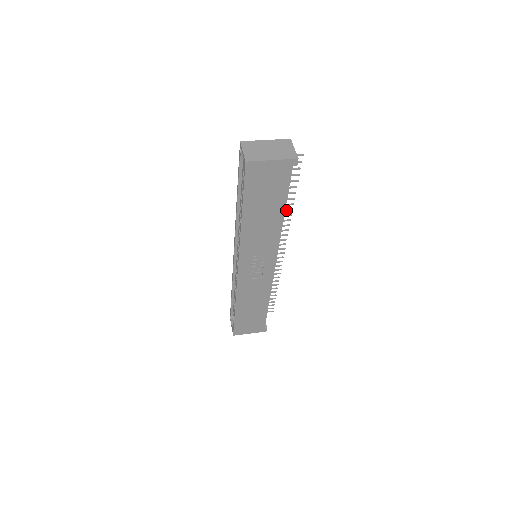
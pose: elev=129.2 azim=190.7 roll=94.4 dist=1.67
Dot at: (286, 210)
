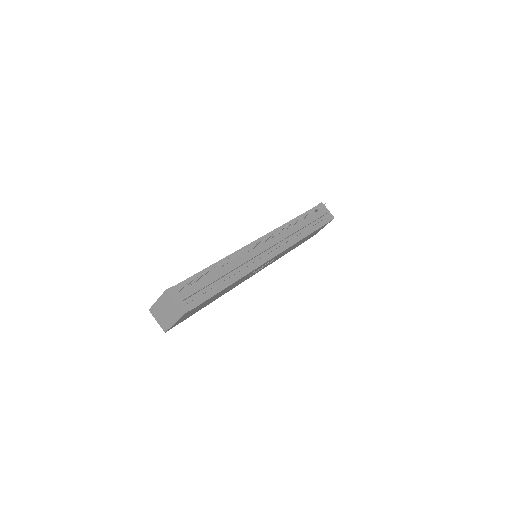
Dot at: occluded
